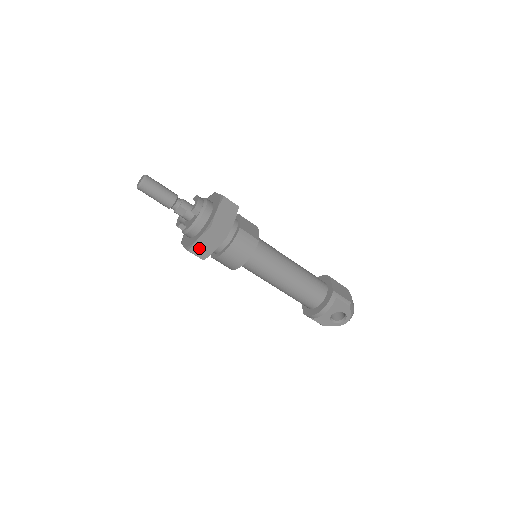
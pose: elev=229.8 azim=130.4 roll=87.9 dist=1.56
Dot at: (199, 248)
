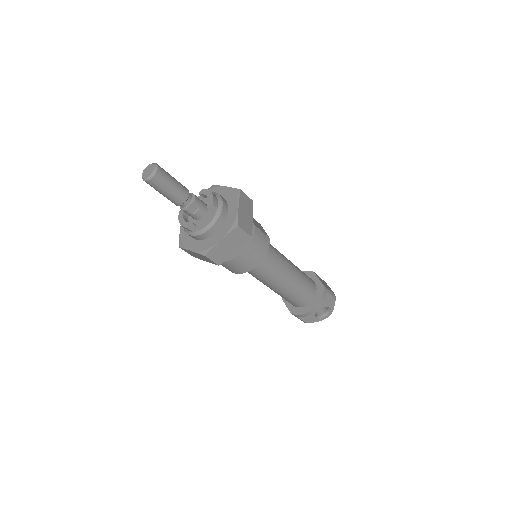
Dot at: (218, 251)
